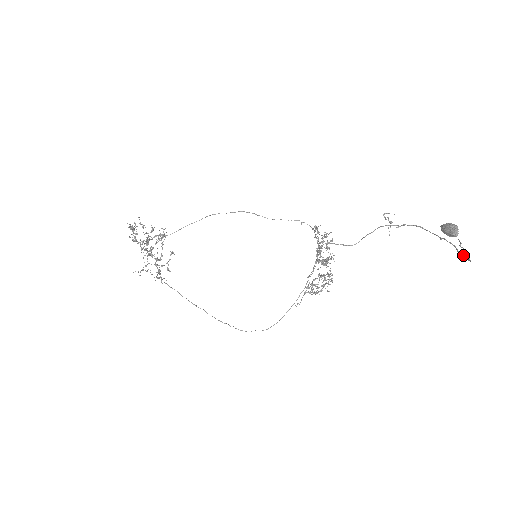
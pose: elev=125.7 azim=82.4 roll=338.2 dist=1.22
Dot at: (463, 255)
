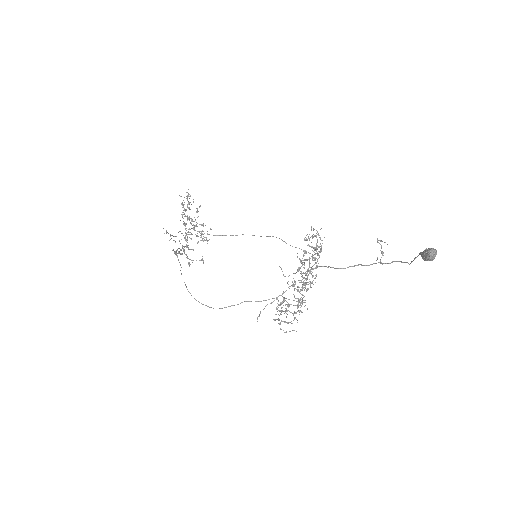
Dot at: (422, 252)
